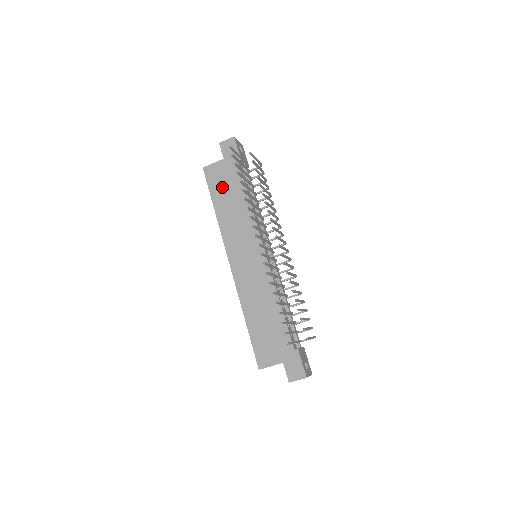
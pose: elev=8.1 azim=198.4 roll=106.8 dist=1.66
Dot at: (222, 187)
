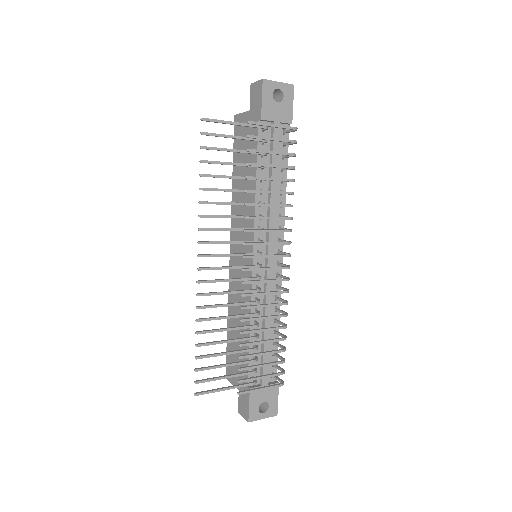
Dot at: occluded
